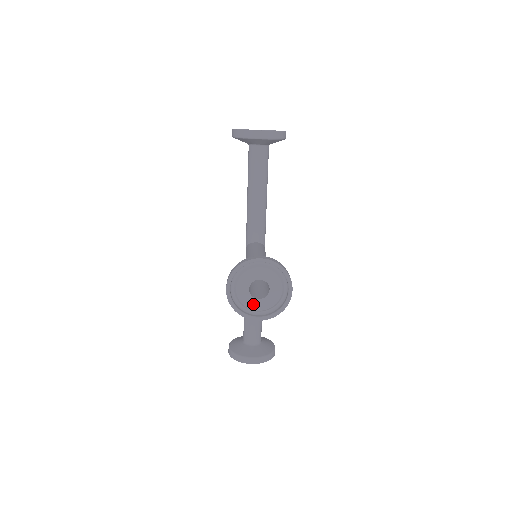
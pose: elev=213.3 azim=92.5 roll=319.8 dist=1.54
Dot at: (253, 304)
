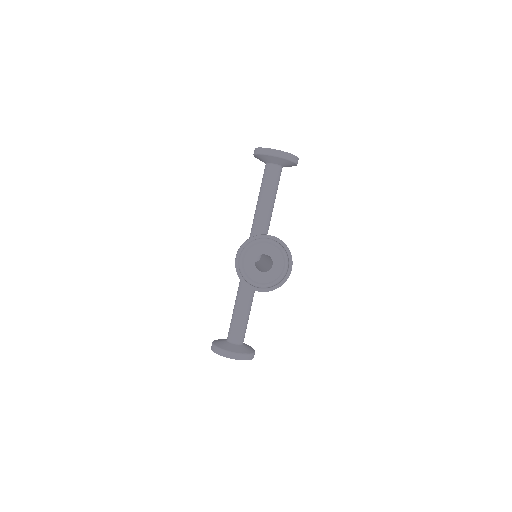
Dot at: (256, 276)
